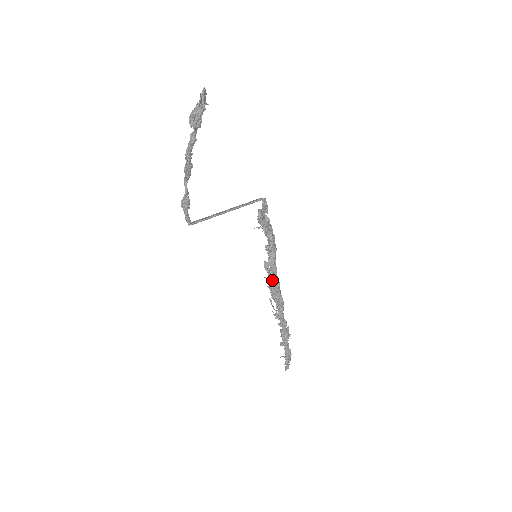
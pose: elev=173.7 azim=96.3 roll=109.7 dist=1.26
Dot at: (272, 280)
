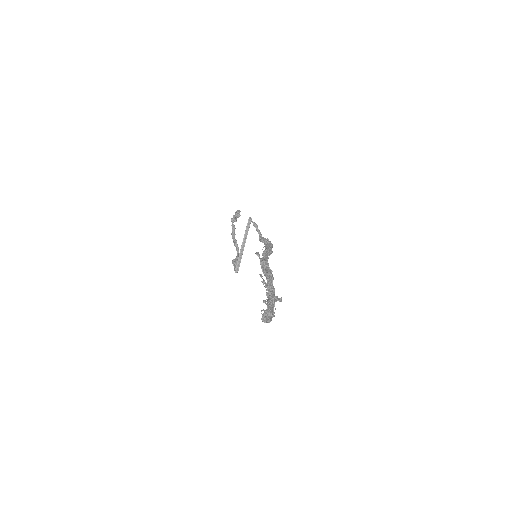
Dot at: occluded
